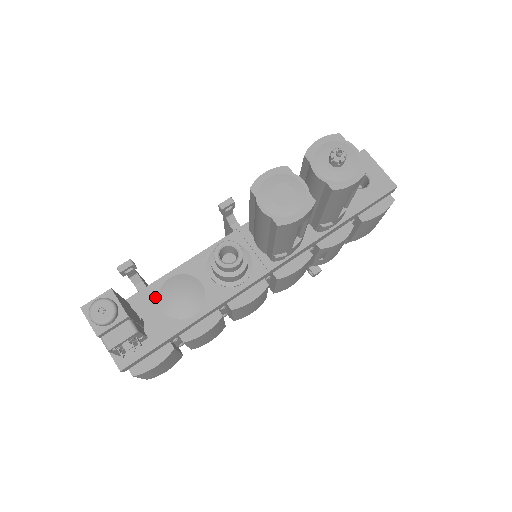
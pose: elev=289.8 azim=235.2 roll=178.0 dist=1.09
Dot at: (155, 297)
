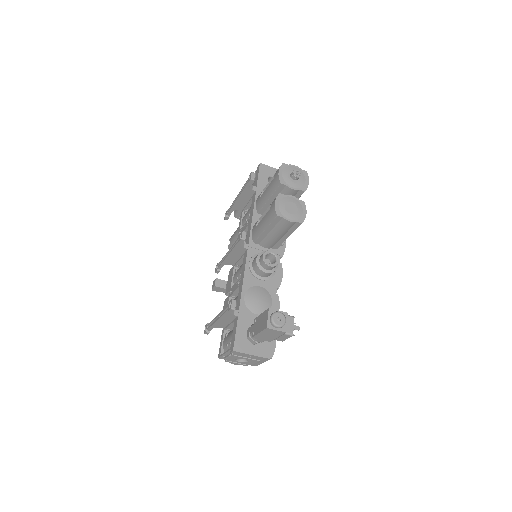
Dot at: (248, 312)
